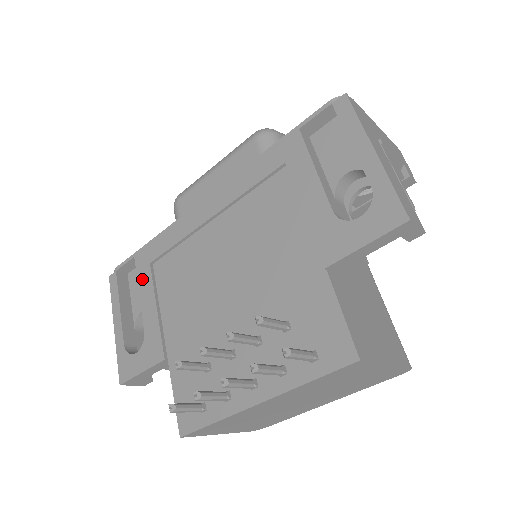
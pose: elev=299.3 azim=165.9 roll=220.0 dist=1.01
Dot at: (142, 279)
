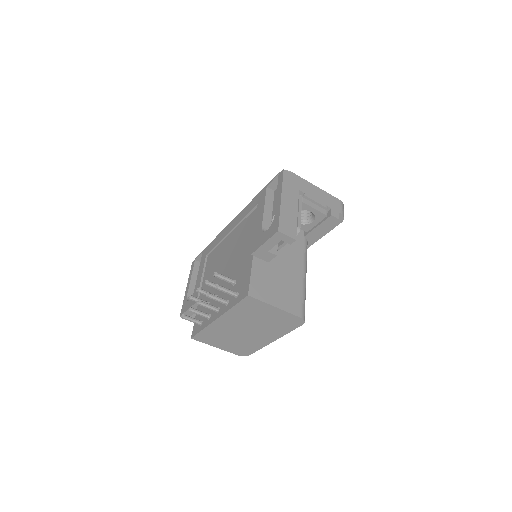
Dot at: (201, 263)
